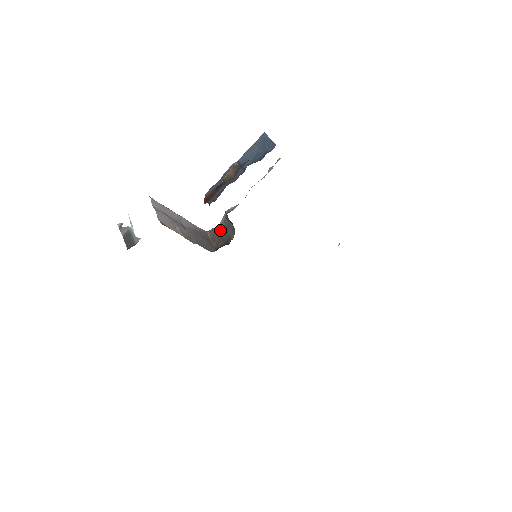
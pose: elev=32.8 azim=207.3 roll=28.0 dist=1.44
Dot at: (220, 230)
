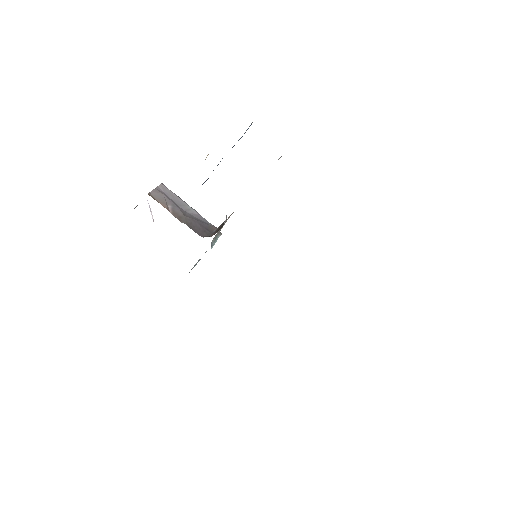
Dot at: occluded
